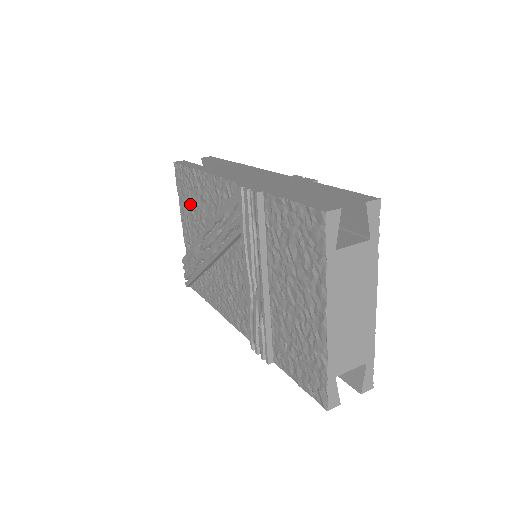
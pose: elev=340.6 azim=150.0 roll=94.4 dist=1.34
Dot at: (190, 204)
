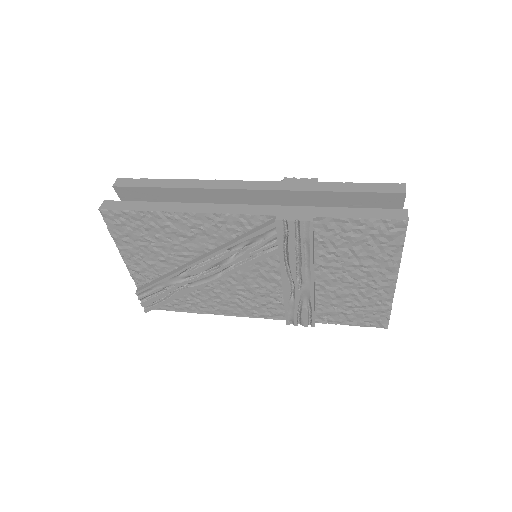
Dot at: (148, 243)
